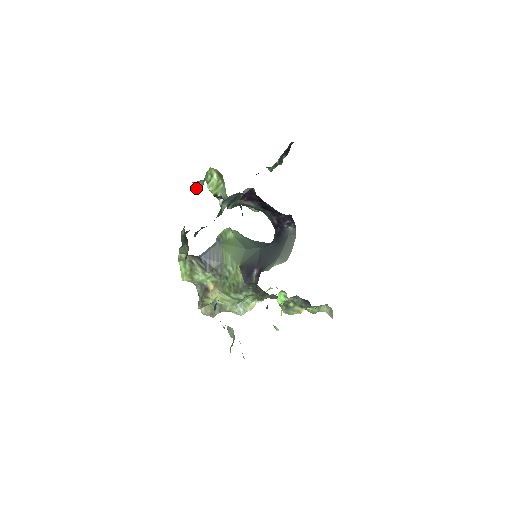
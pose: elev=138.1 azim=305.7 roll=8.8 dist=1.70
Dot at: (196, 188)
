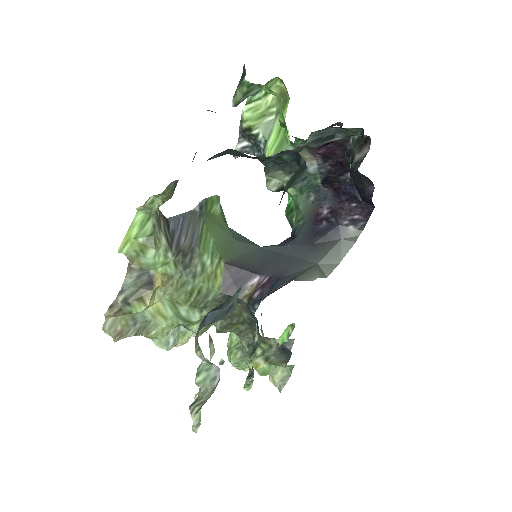
Dot at: (239, 96)
